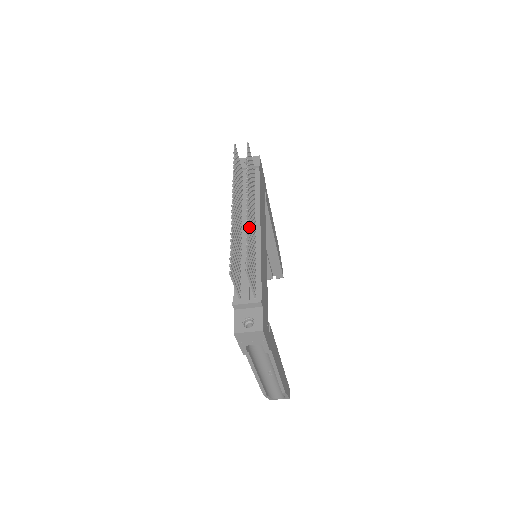
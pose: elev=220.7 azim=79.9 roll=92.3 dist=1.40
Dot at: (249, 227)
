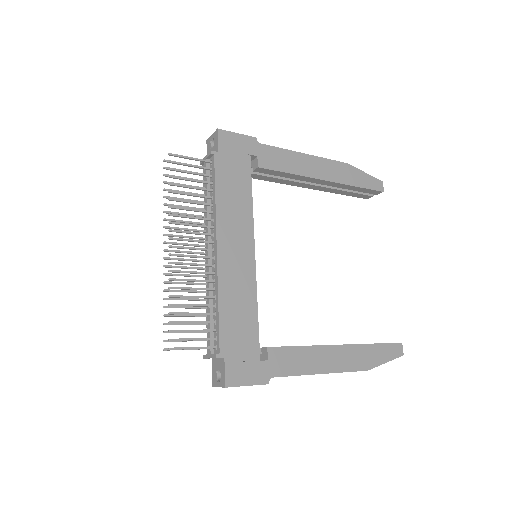
Dot at: (180, 280)
